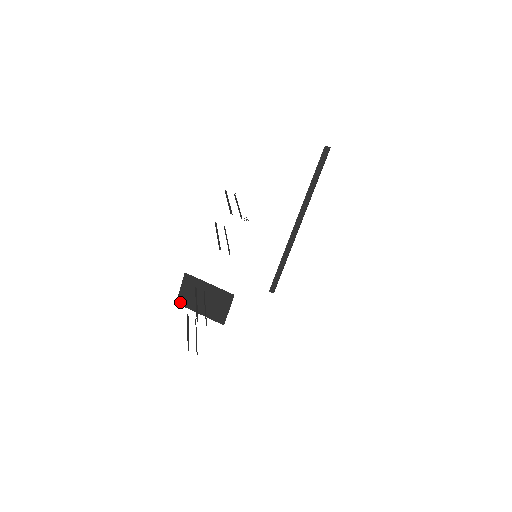
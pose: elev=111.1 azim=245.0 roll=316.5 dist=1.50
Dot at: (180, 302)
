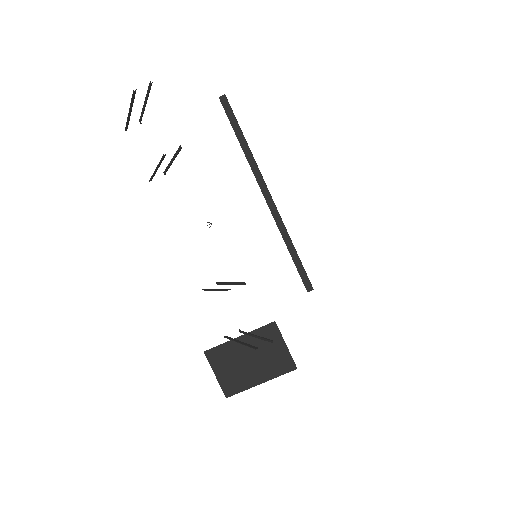
Dot at: (229, 392)
